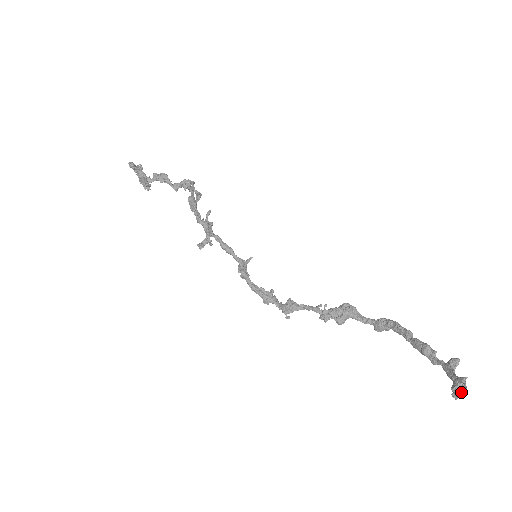
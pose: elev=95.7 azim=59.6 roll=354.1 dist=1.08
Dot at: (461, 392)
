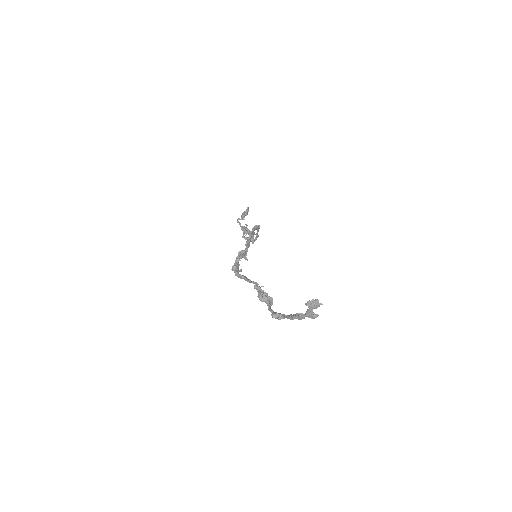
Dot at: (315, 300)
